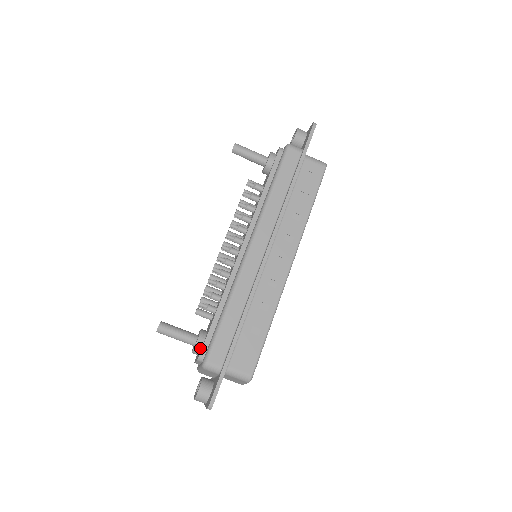
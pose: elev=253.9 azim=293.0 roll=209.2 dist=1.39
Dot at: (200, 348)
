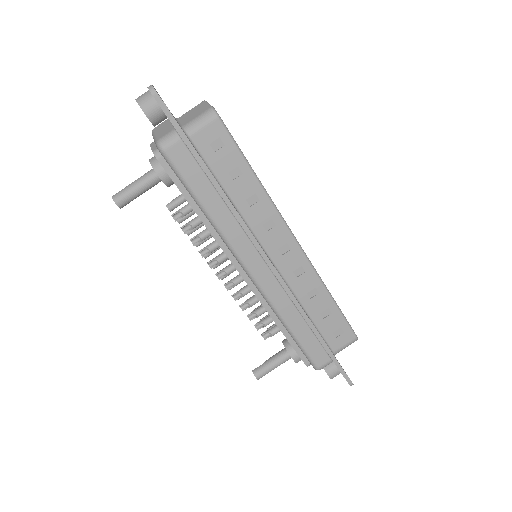
Dot at: (300, 359)
